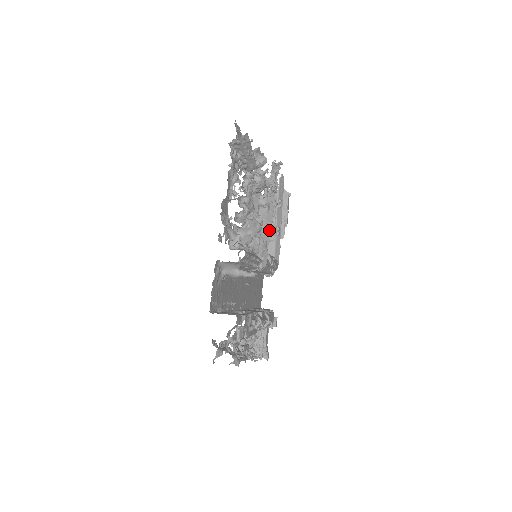
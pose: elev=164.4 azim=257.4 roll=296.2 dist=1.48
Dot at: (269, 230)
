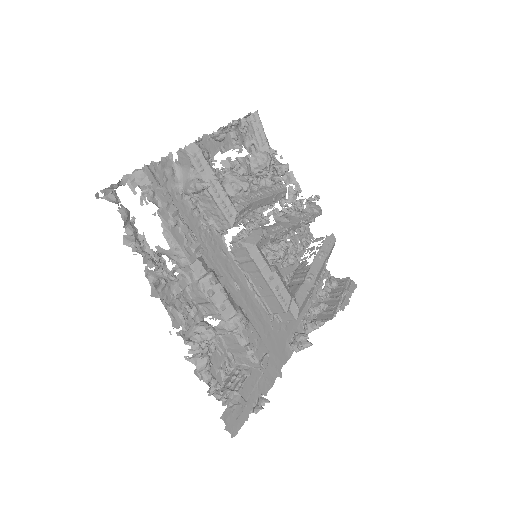
Dot at: (277, 230)
